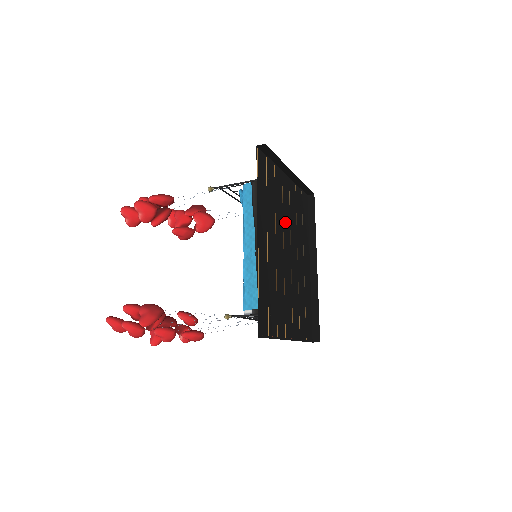
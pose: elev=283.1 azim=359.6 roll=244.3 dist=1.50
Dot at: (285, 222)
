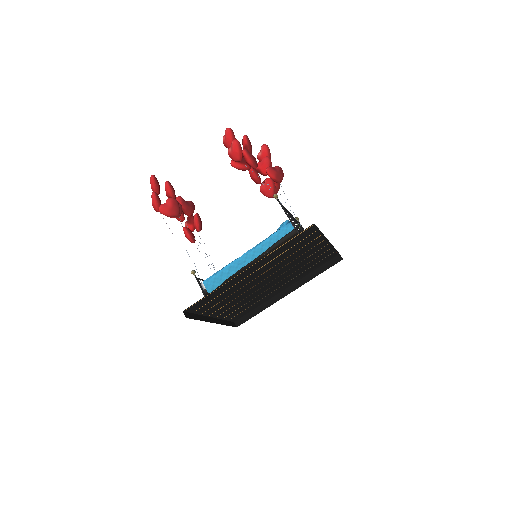
Dot at: (290, 265)
